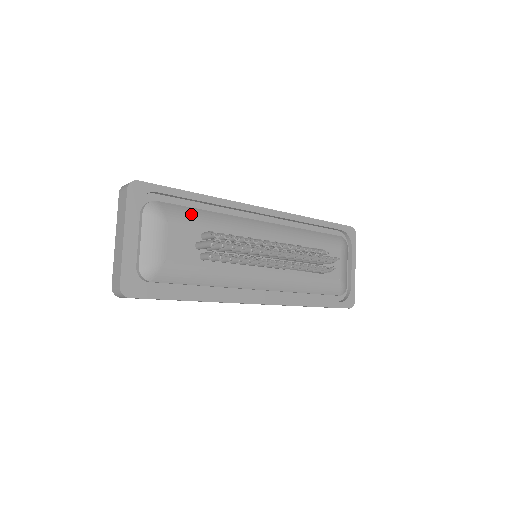
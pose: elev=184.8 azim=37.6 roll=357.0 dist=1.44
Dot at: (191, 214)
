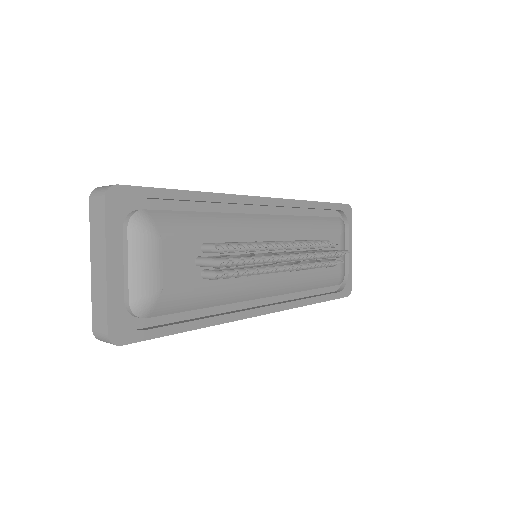
Dot at: (187, 221)
